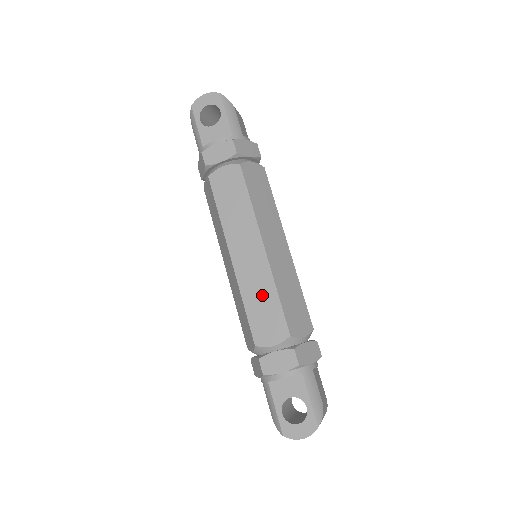
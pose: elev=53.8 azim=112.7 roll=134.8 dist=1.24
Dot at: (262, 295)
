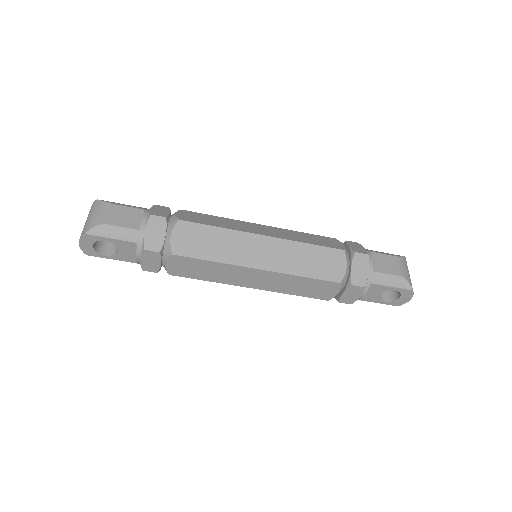
Dot at: (296, 285)
